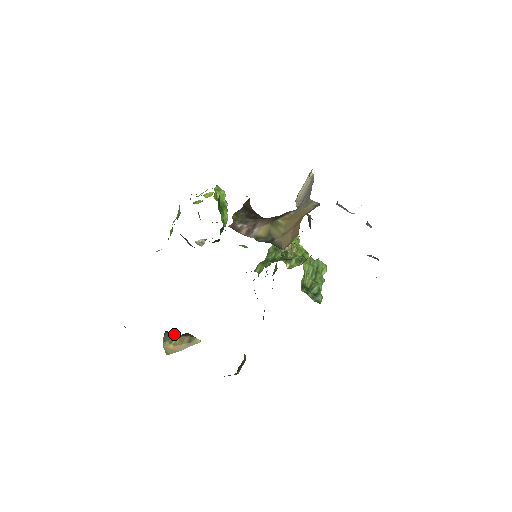
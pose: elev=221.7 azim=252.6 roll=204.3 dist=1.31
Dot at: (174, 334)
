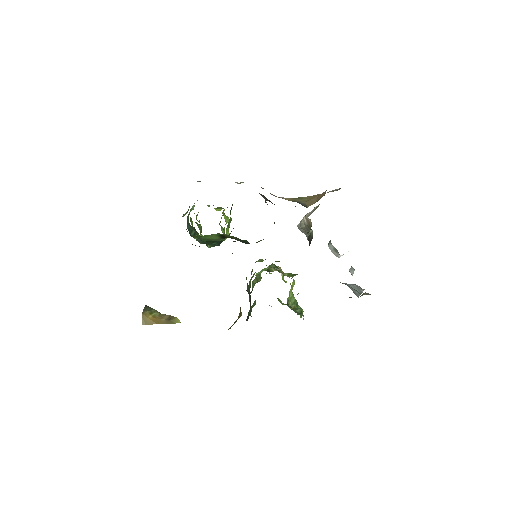
Dot at: occluded
